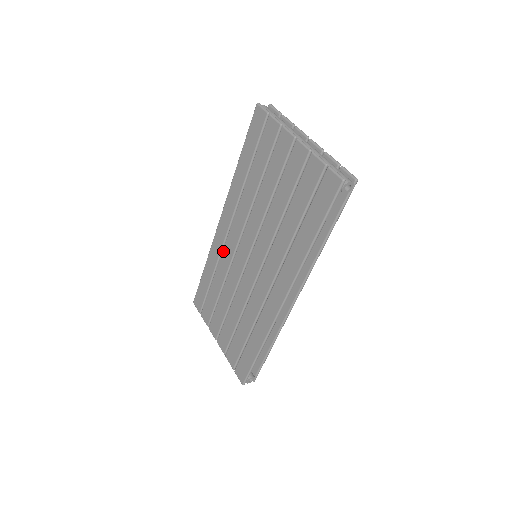
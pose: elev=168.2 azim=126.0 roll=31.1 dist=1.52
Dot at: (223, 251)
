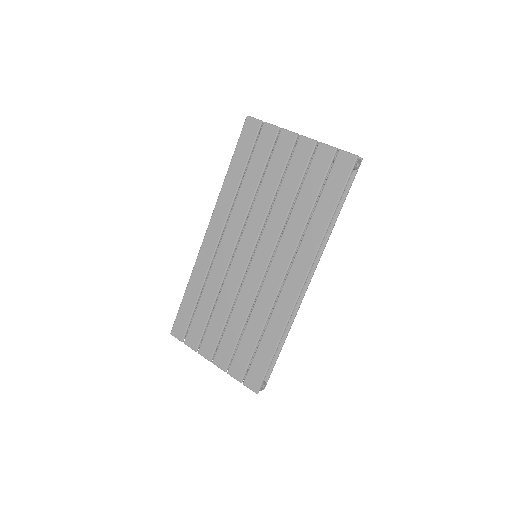
Dot at: (214, 262)
